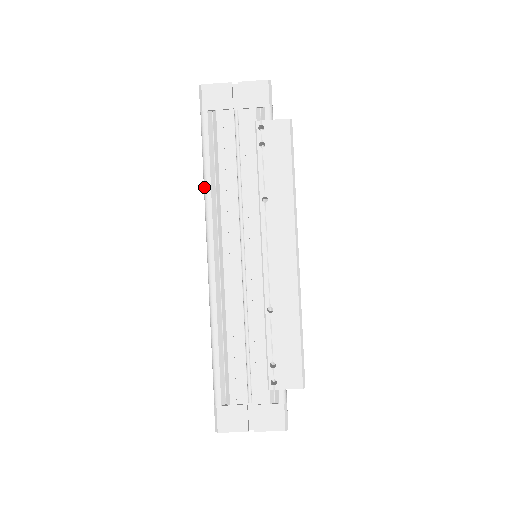
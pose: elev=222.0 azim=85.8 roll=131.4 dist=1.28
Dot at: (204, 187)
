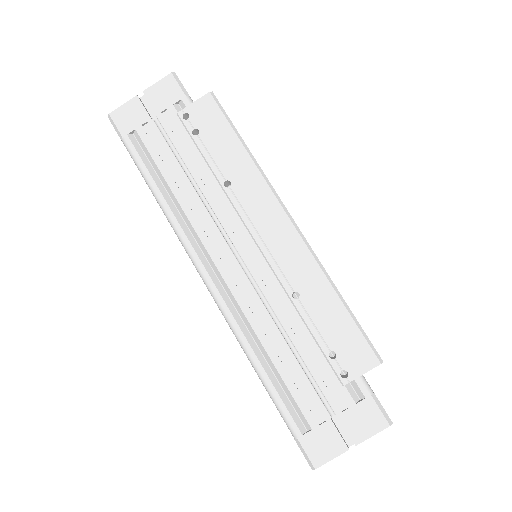
Dot at: (162, 210)
